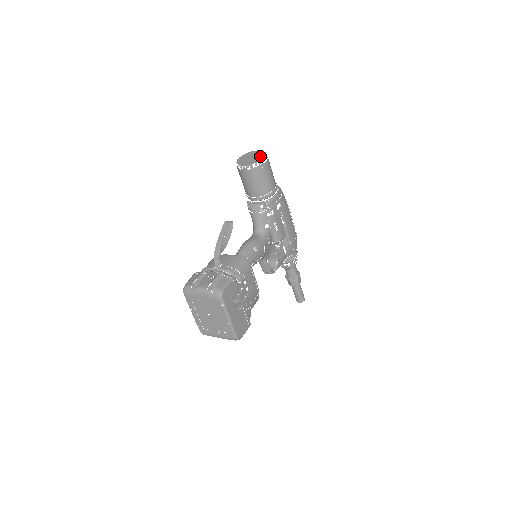
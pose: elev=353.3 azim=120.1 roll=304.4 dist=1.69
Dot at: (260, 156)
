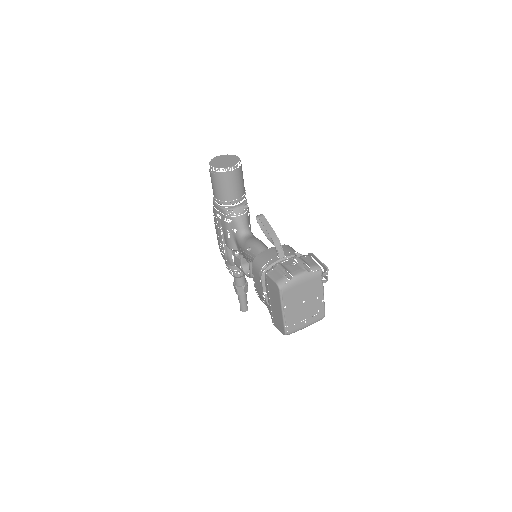
Dot at: (233, 157)
